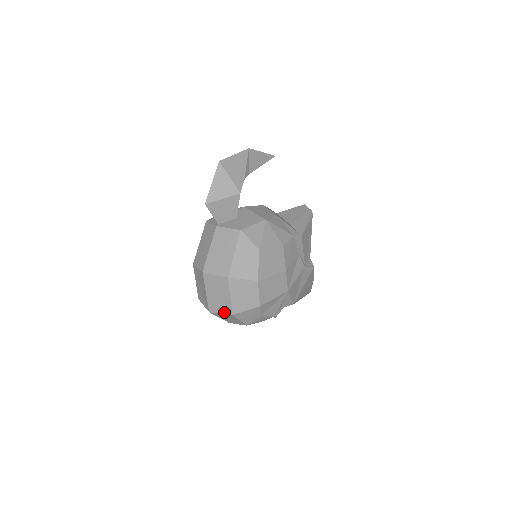
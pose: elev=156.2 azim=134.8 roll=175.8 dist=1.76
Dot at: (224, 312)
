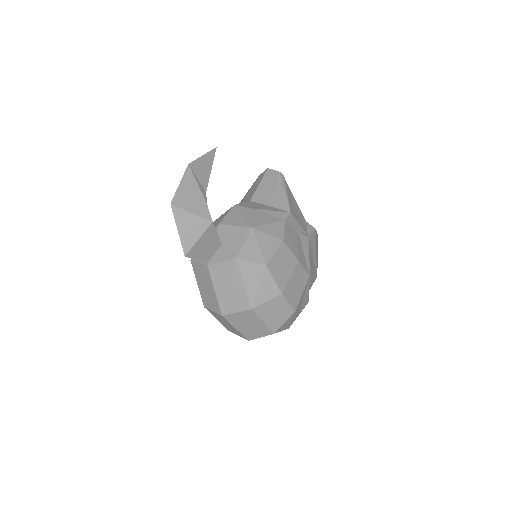
Dot at: (264, 335)
